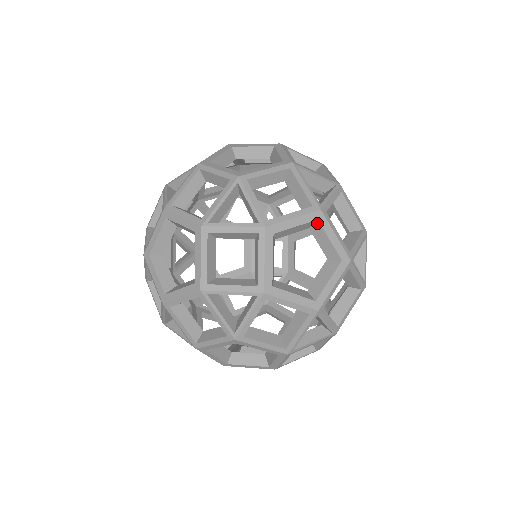
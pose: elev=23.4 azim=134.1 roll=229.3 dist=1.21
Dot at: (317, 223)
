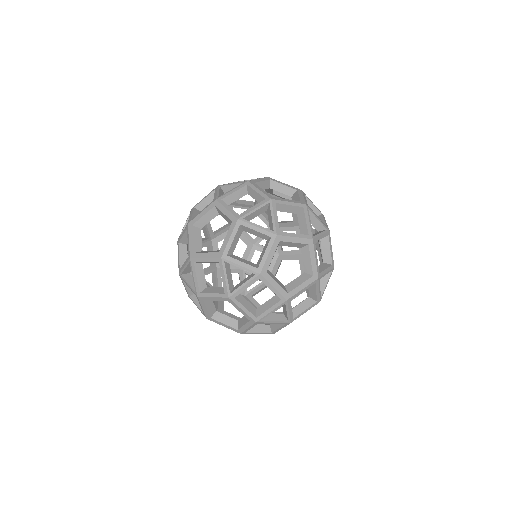
Dot at: (307, 246)
